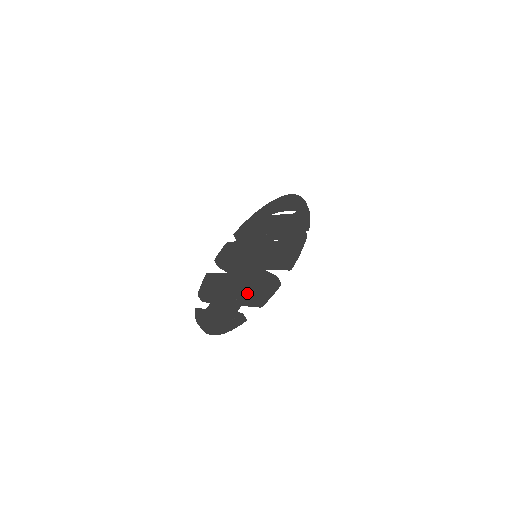
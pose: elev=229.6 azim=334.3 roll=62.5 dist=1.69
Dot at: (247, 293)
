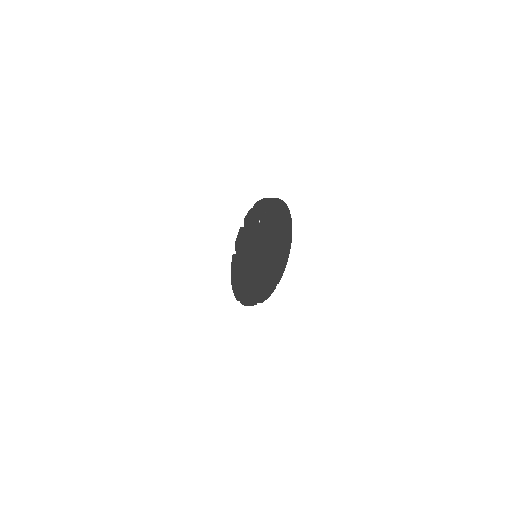
Dot at: (240, 291)
